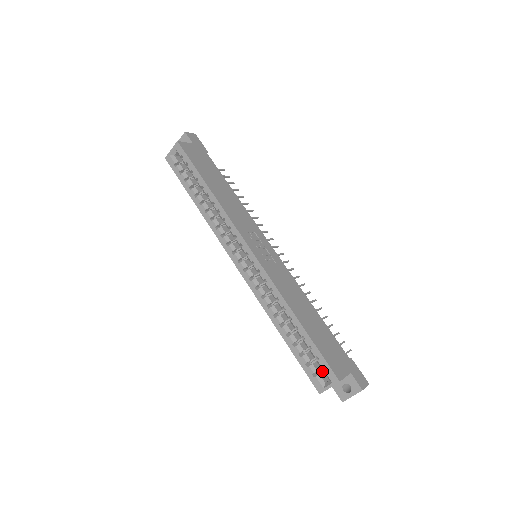
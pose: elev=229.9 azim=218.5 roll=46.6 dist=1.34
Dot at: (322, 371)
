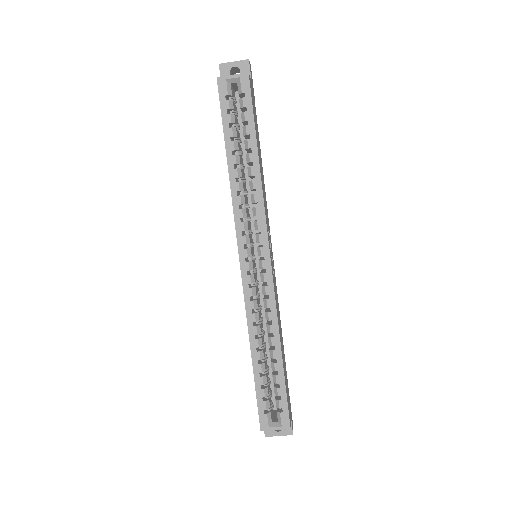
Dot at: (272, 408)
